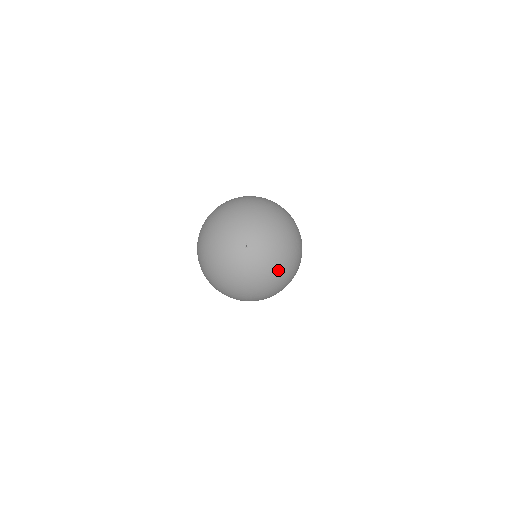
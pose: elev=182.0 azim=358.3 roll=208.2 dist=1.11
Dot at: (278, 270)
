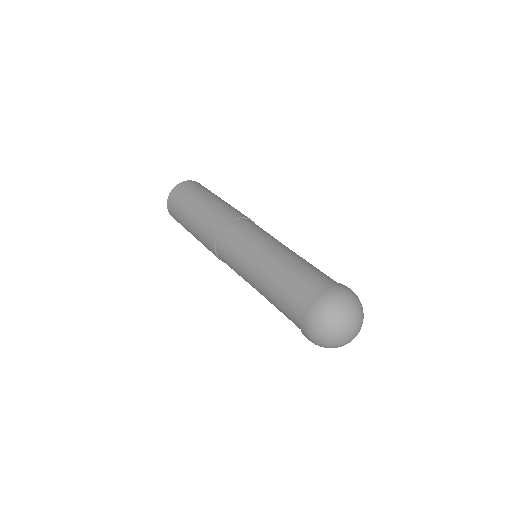
Dot at: occluded
